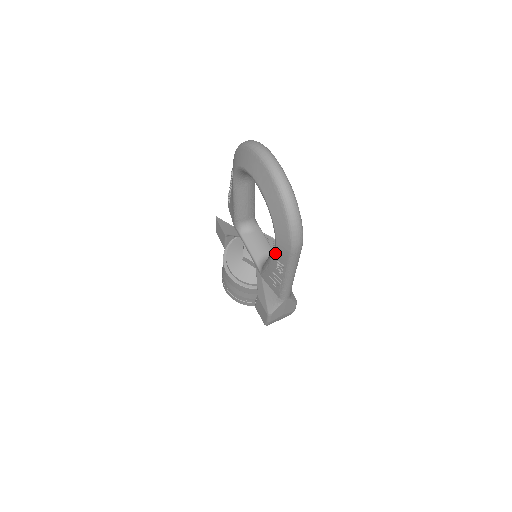
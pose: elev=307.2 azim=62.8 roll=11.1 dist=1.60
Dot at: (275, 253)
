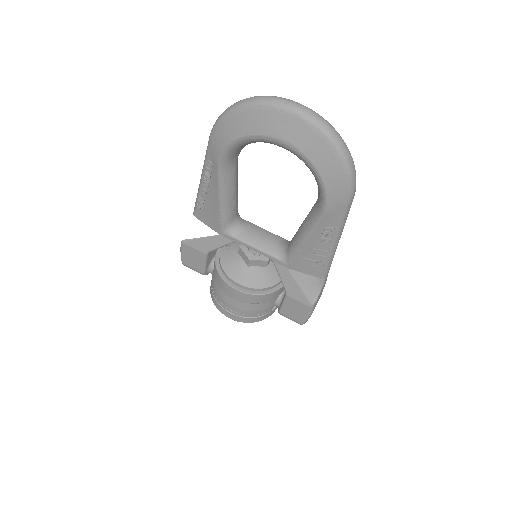
Dot at: (323, 217)
